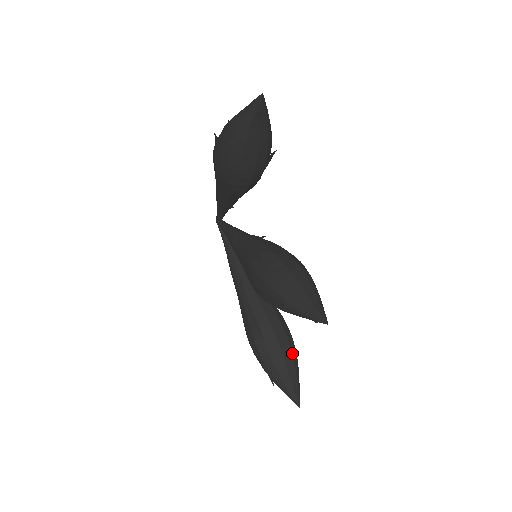
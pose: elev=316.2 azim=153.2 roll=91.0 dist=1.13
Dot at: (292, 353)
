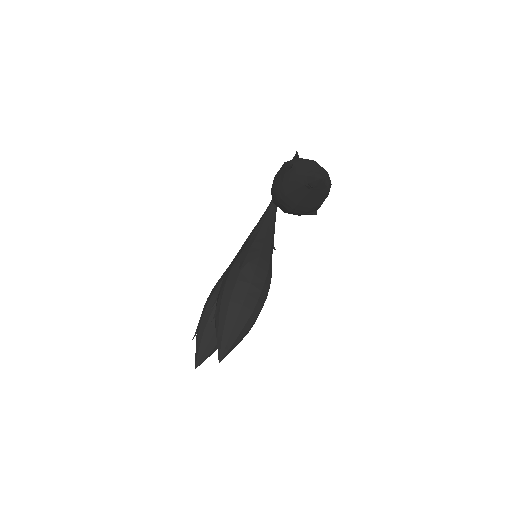
Dot at: occluded
